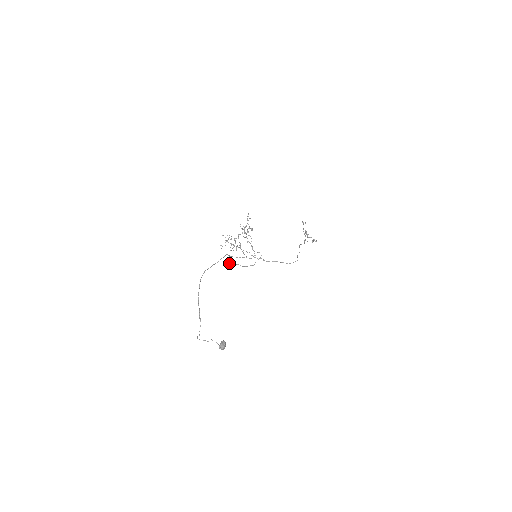
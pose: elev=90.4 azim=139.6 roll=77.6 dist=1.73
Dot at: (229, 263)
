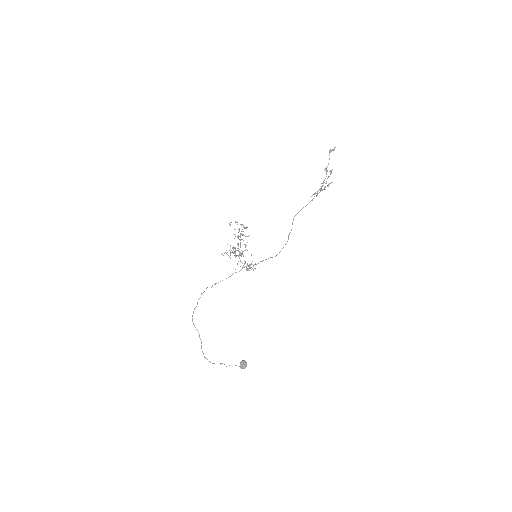
Dot at: (247, 269)
